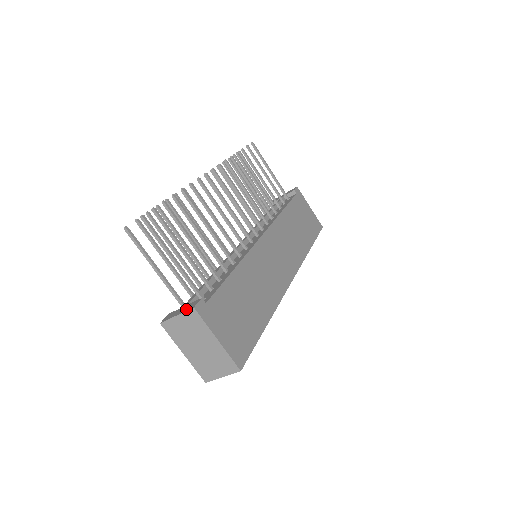
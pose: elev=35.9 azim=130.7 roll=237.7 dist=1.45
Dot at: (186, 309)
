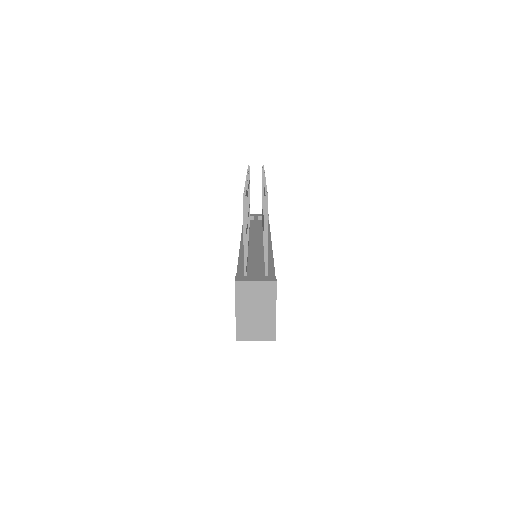
Dot at: (266, 279)
